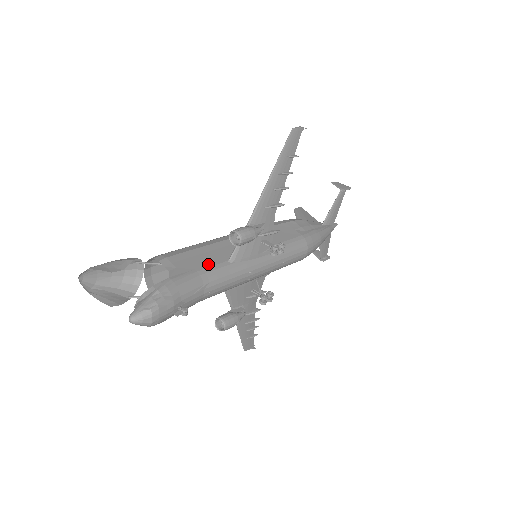
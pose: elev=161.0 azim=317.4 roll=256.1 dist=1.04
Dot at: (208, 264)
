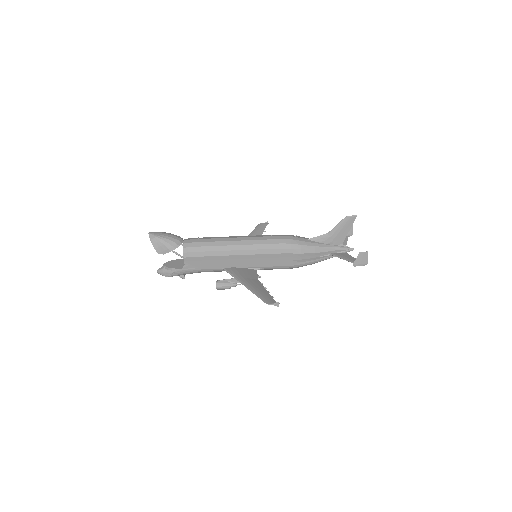
Dot at: (209, 267)
